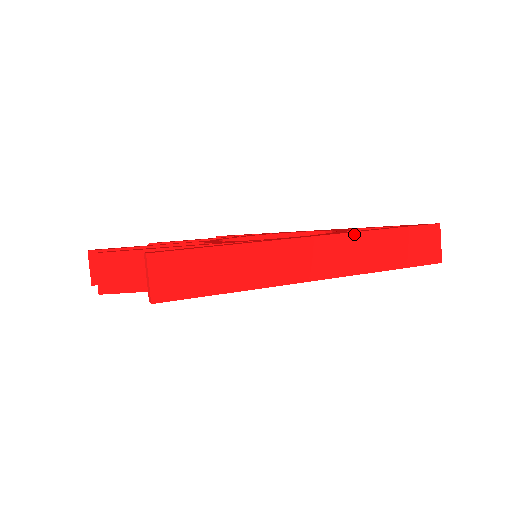
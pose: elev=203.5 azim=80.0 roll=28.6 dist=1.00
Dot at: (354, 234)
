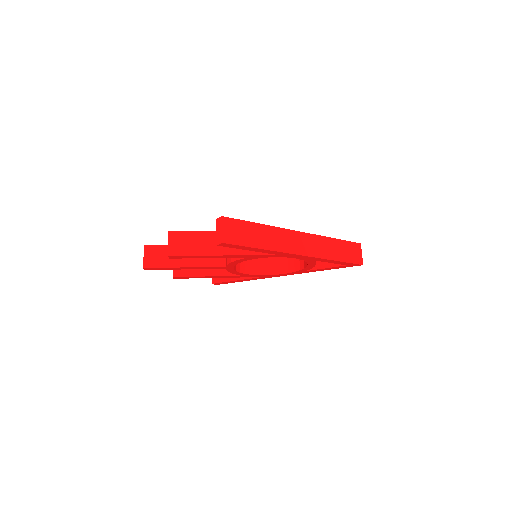
Dot at: (319, 236)
